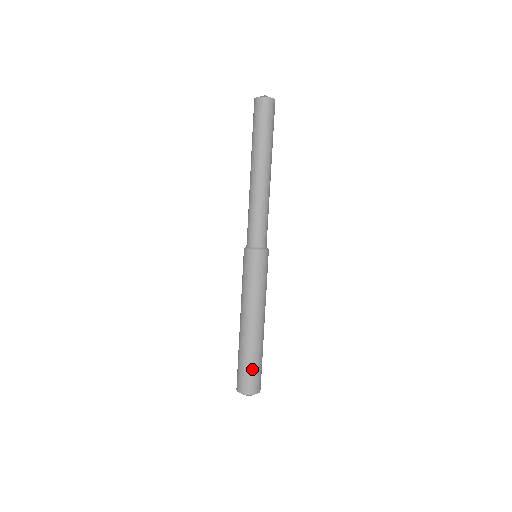
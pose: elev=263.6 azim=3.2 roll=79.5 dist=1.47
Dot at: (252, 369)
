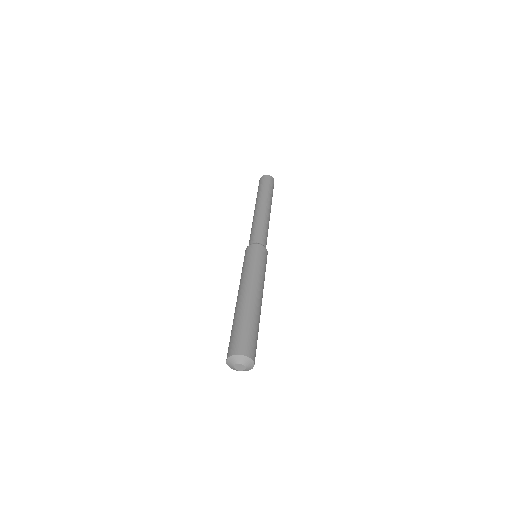
Dot at: (251, 332)
